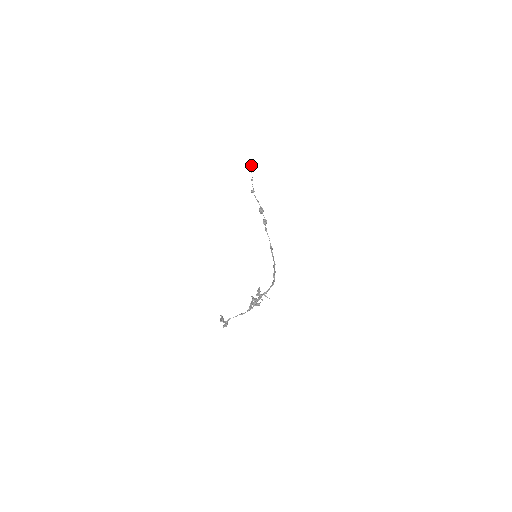
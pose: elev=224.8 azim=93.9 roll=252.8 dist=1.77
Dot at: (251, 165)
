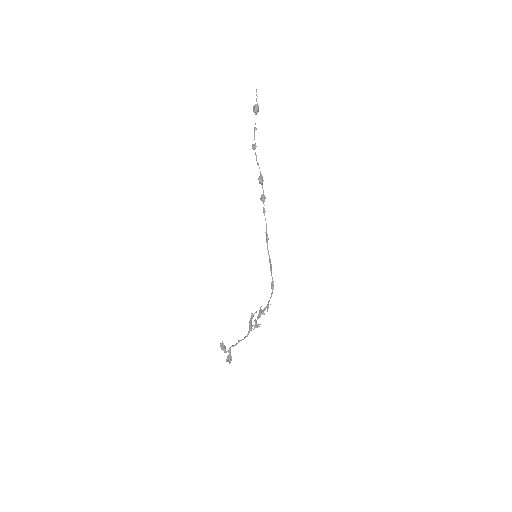
Dot at: (257, 103)
